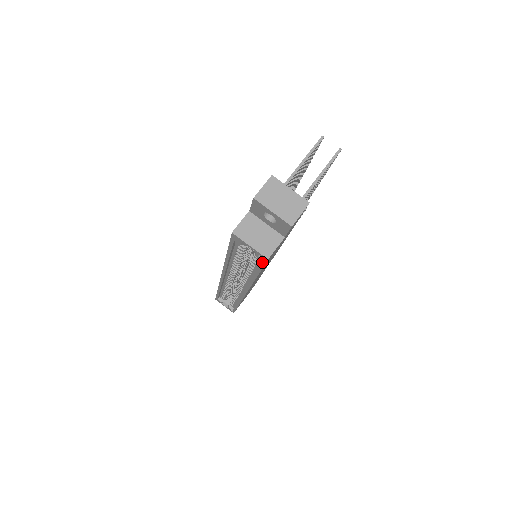
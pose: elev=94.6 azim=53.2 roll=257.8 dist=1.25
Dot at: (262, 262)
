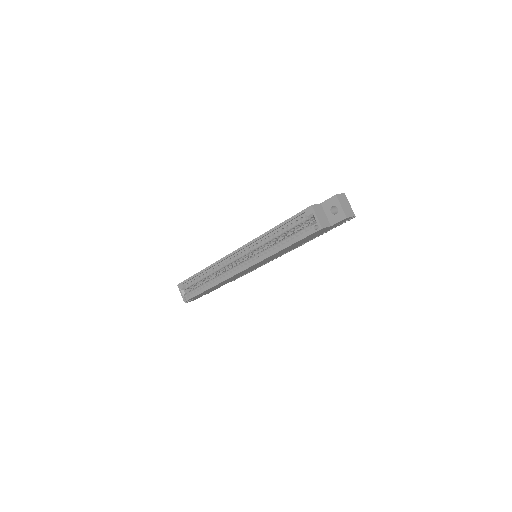
Dot at: (312, 231)
